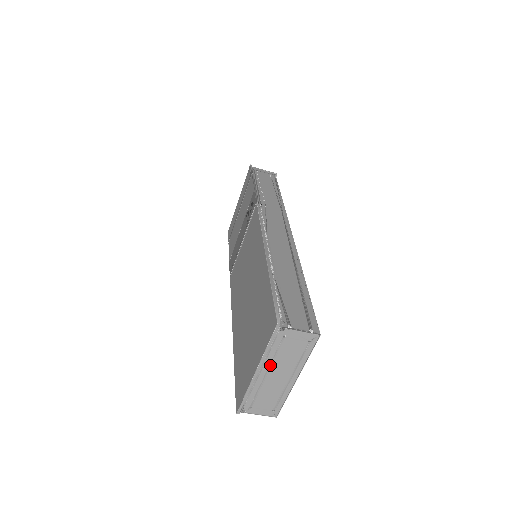
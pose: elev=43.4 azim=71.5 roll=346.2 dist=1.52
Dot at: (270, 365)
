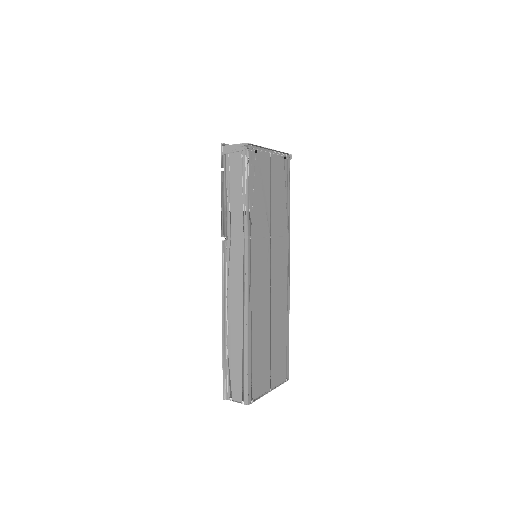
Dot at: occluded
